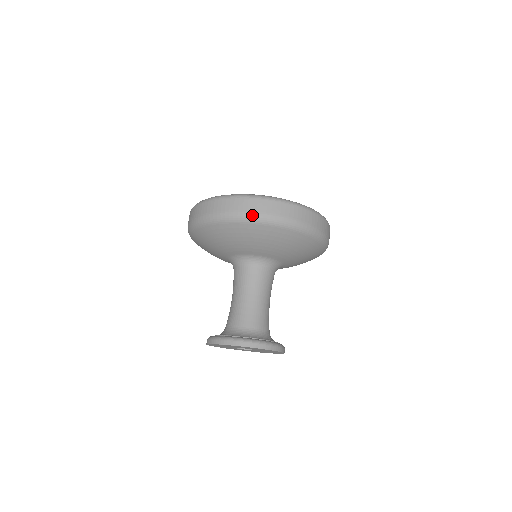
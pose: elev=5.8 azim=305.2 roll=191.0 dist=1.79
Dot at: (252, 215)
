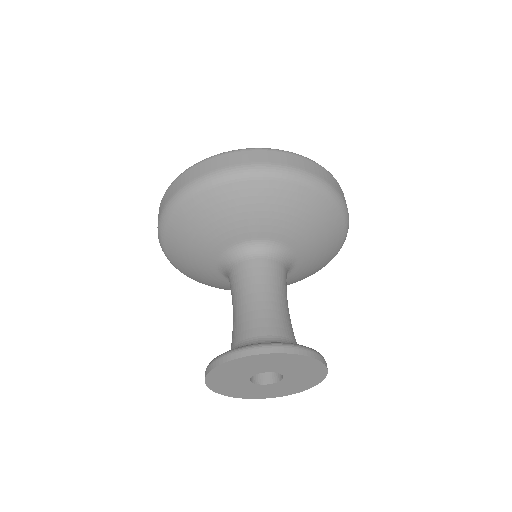
Dot at: (163, 212)
